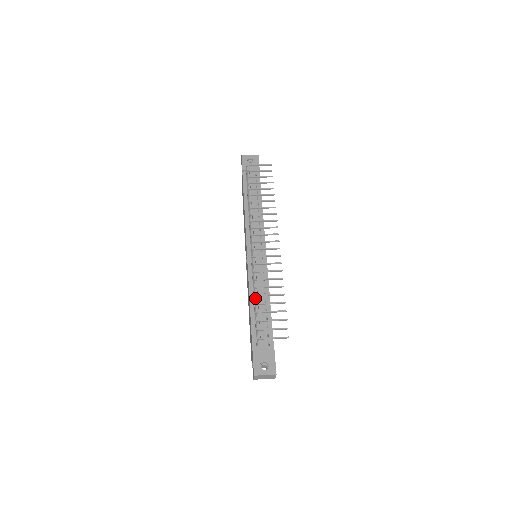
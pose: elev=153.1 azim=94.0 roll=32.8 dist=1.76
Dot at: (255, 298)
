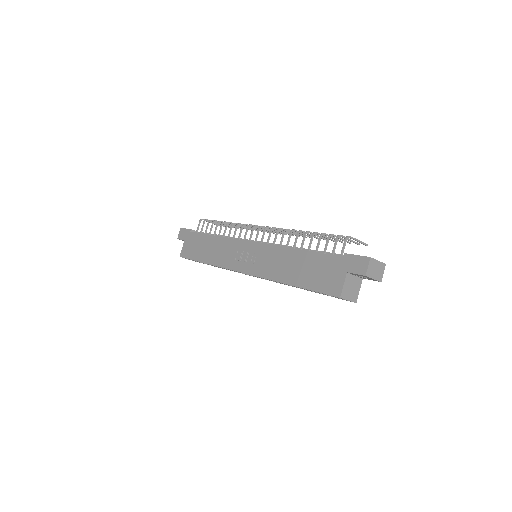
Dot at: (305, 236)
